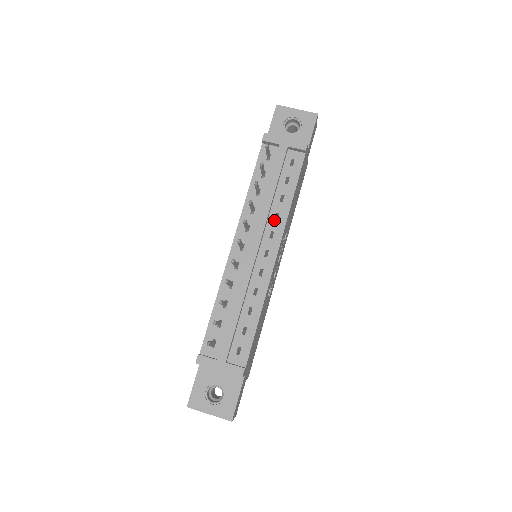
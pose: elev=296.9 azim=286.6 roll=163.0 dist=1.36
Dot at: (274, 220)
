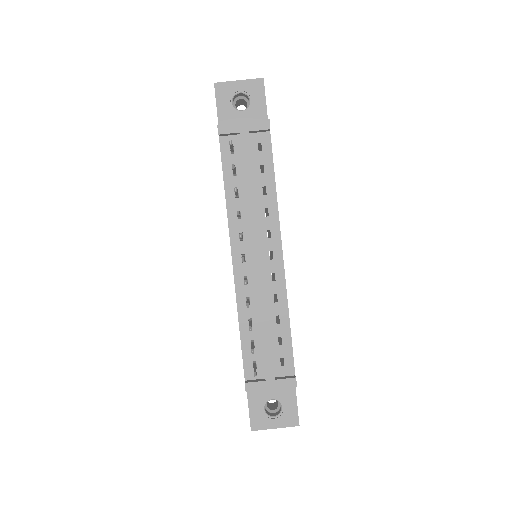
Dot at: (265, 217)
